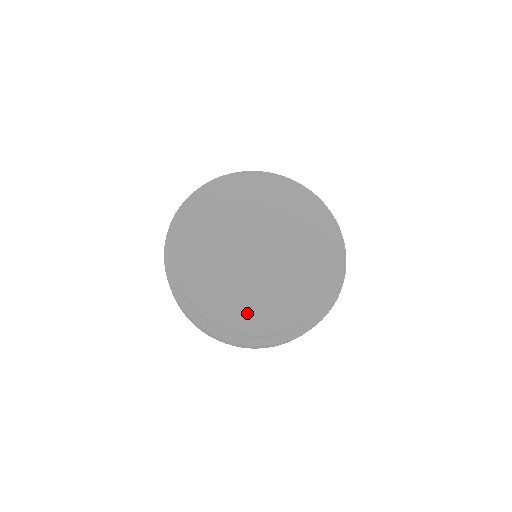
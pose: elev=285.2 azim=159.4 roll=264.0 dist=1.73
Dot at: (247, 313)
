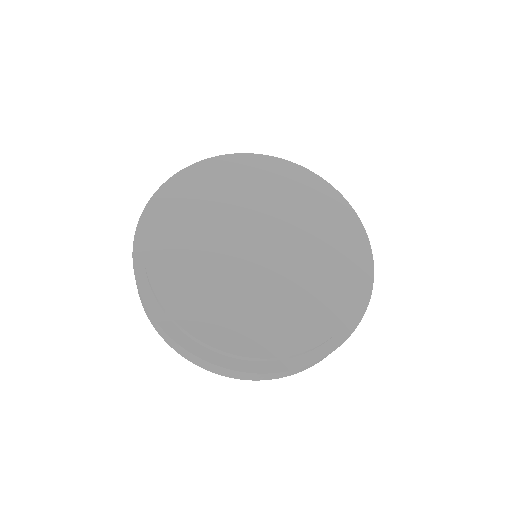
Dot at: (300, 321)
